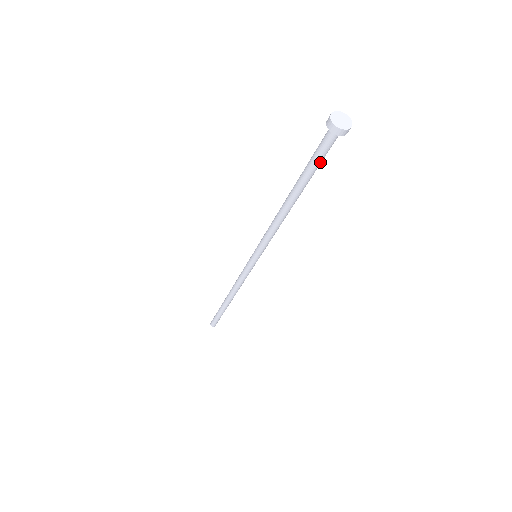
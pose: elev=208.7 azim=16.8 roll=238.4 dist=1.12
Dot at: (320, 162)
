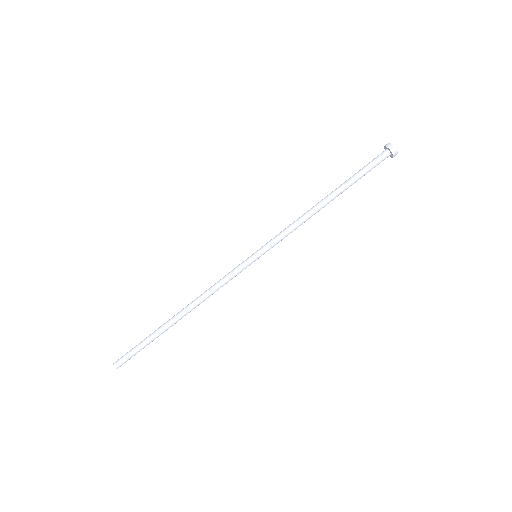
Dot at: (365, 169)
